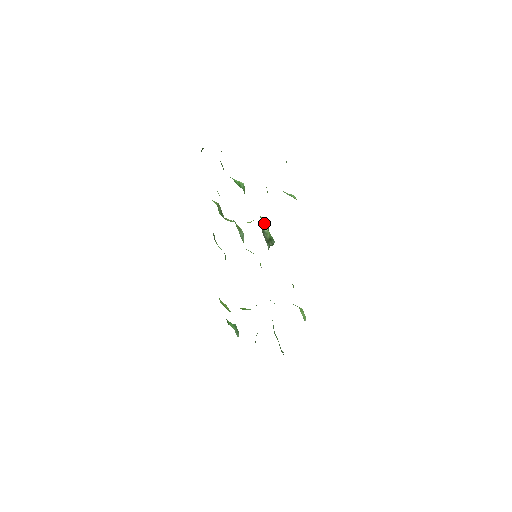
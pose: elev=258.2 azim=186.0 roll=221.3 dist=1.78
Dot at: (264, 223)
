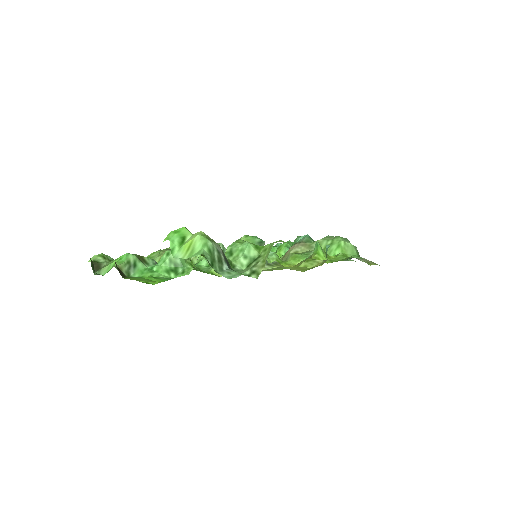
Dot at: occluded
